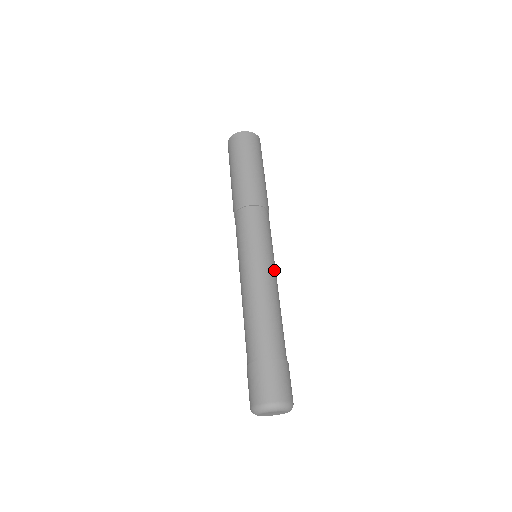
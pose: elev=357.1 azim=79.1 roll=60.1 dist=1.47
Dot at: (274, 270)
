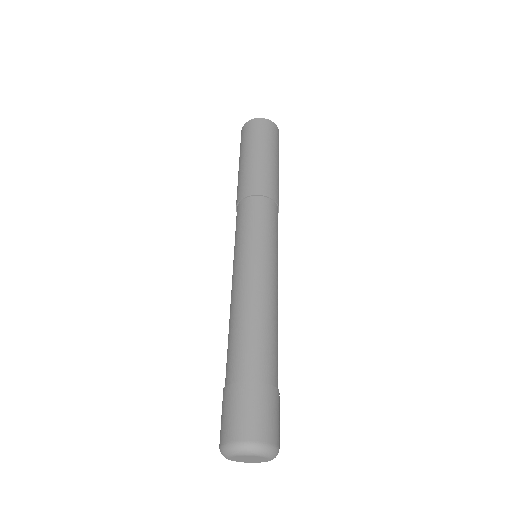
Dot at: (271, 270)
